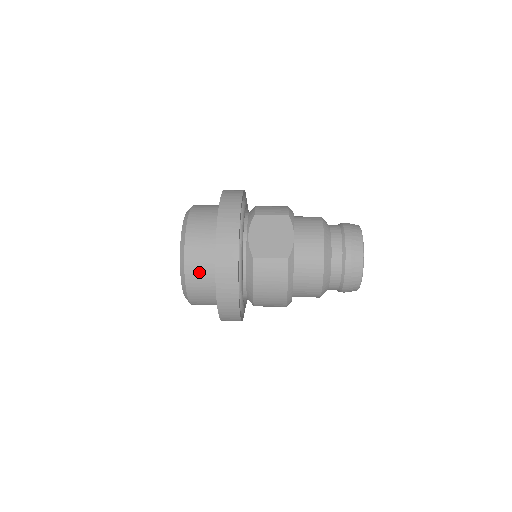
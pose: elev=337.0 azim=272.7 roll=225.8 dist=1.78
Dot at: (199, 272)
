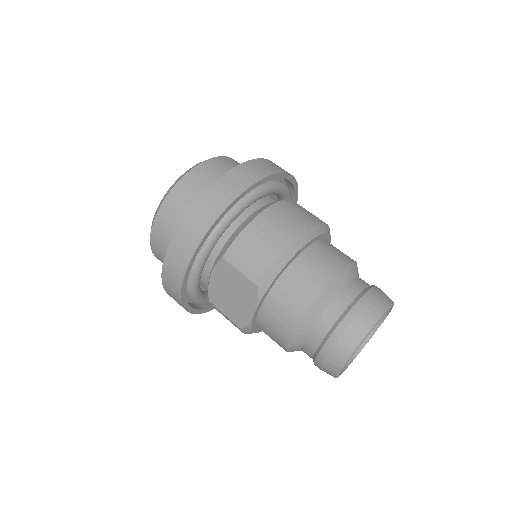
Dot at: occluded
